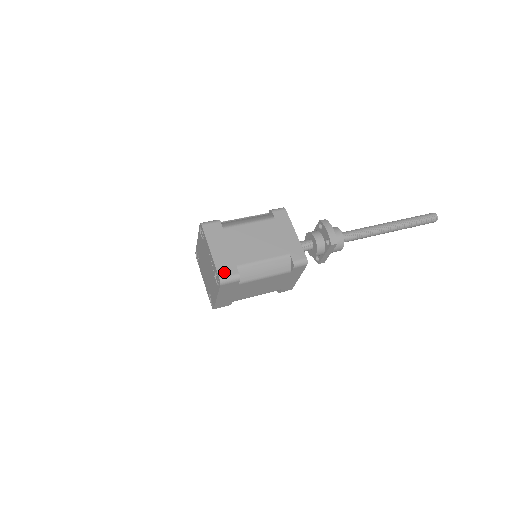
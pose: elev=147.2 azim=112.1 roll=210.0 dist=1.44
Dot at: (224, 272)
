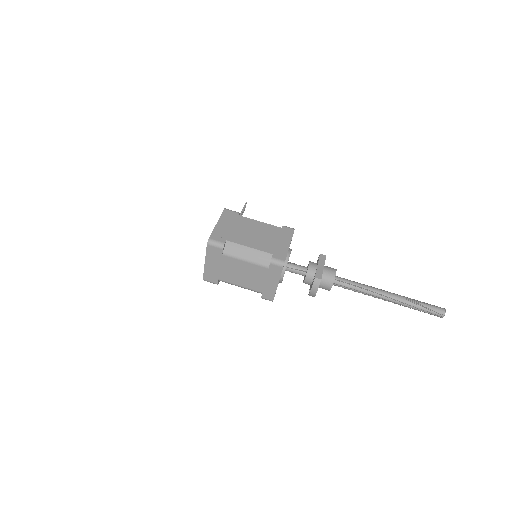
Dot at: (208, 278)
